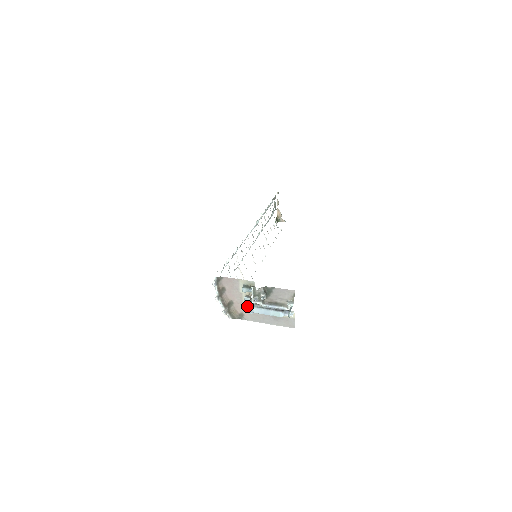
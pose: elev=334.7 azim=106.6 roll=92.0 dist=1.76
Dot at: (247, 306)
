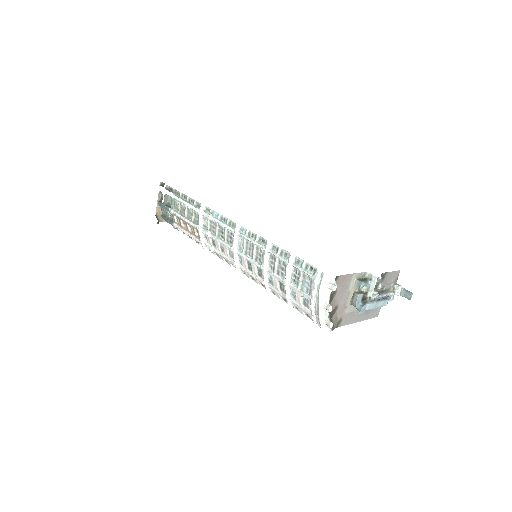
Dot at: (357, 305)
